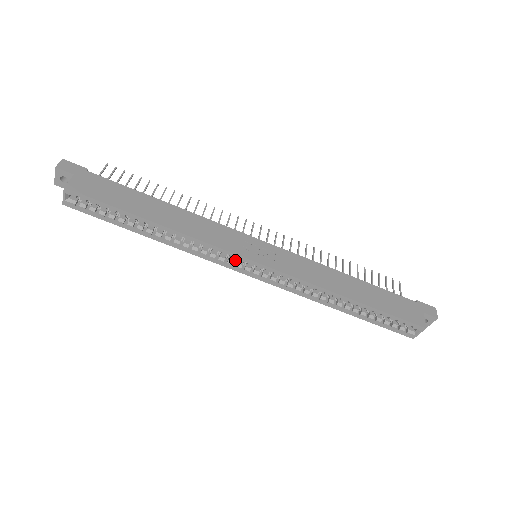
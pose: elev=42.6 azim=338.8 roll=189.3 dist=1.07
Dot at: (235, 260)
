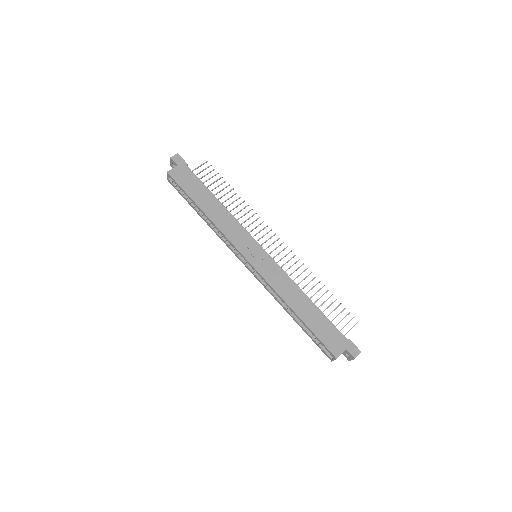
Dot at: occluded
